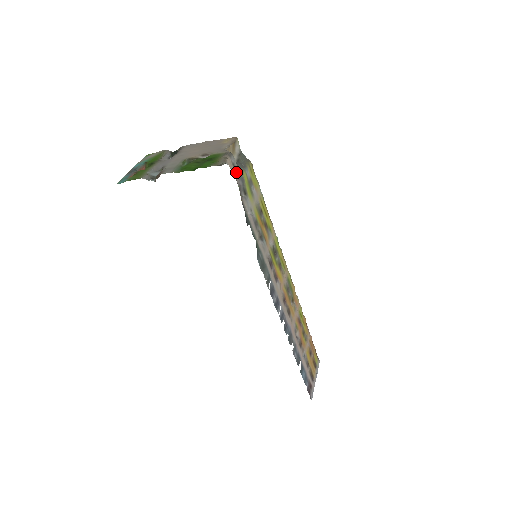
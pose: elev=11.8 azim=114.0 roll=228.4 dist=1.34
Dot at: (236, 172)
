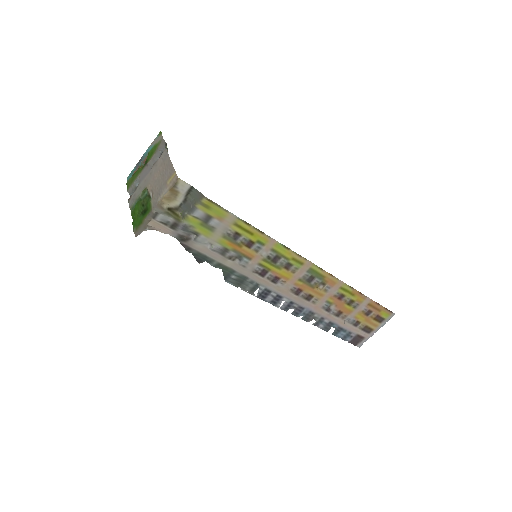
Dot at: (170, 226)
